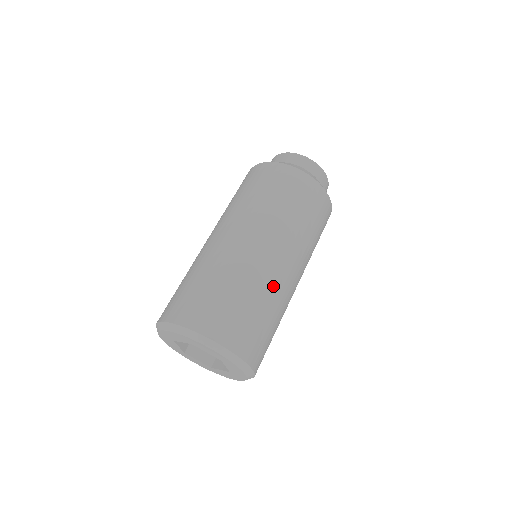
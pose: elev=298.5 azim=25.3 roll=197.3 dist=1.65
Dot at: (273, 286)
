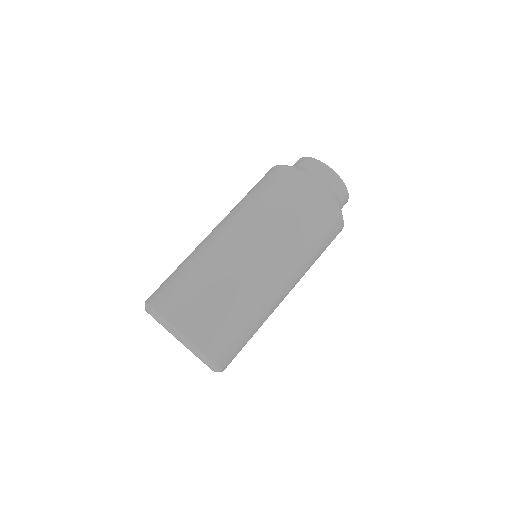
Dot at: (261, 300)
